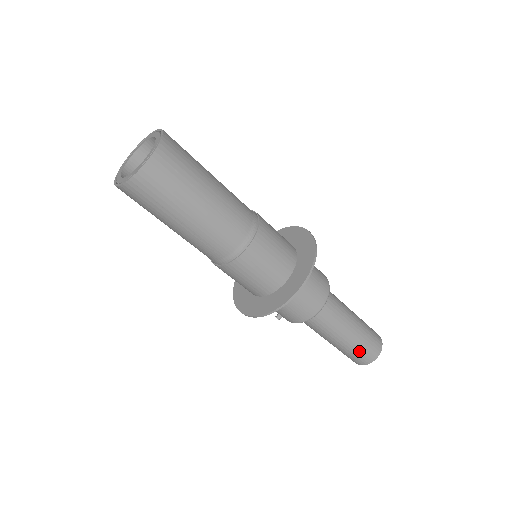
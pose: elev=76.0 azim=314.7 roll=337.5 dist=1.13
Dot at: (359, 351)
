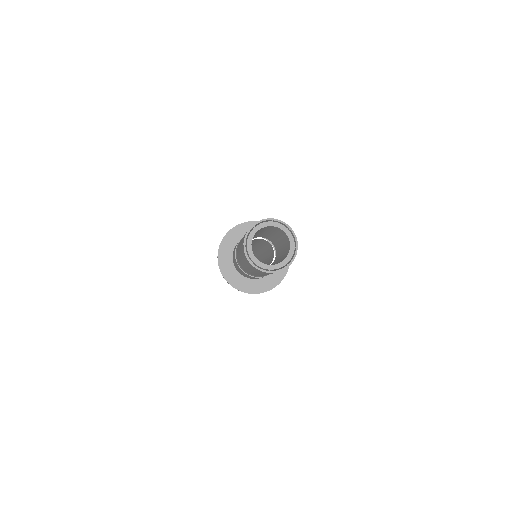
Dot at: occluded
